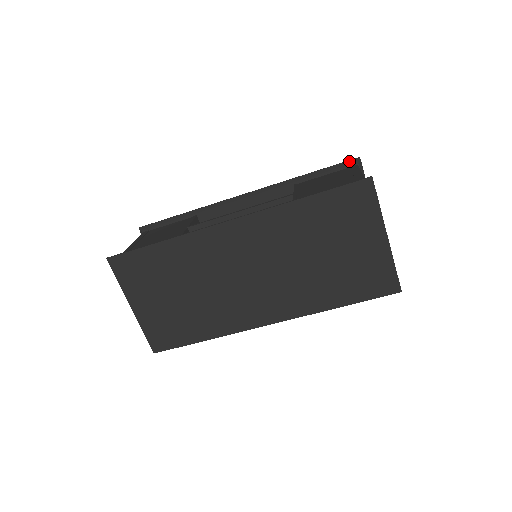
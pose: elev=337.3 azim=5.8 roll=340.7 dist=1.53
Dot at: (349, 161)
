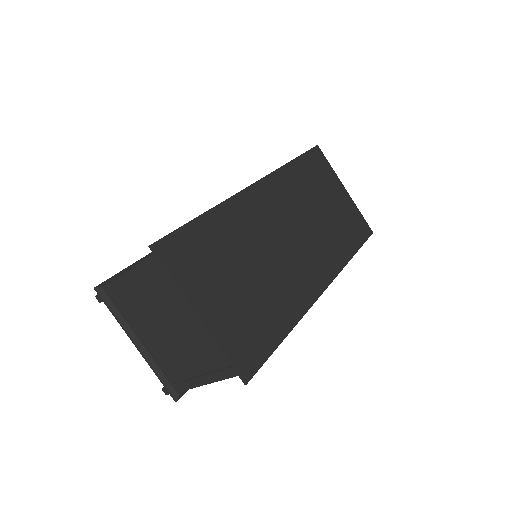
Dot at: occluded
